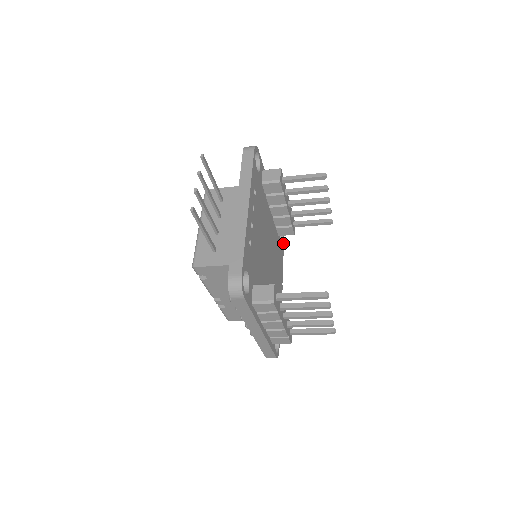
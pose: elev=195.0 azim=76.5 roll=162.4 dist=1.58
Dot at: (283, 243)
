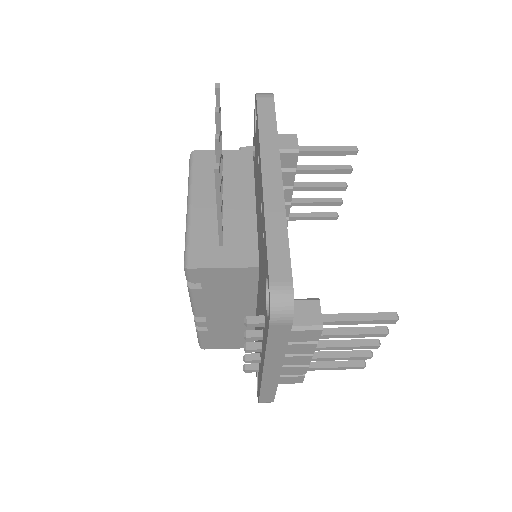
Dot at: occluded
